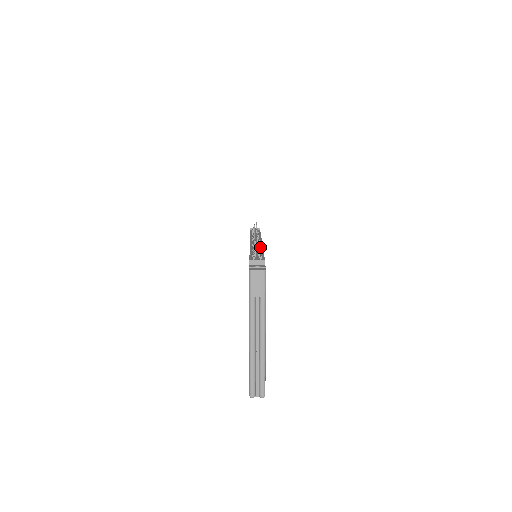
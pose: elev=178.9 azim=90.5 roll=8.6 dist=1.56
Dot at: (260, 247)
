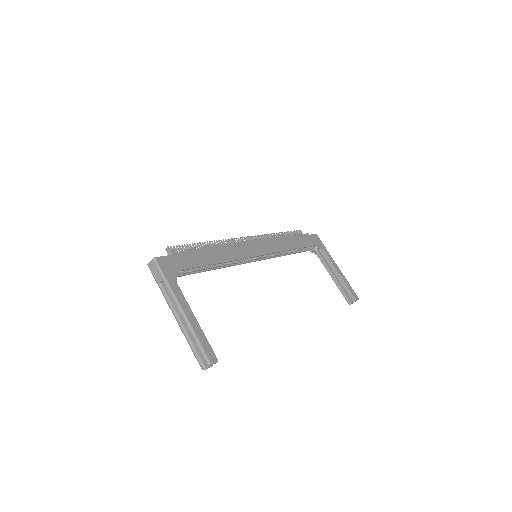
Dot at: (226, 246)
